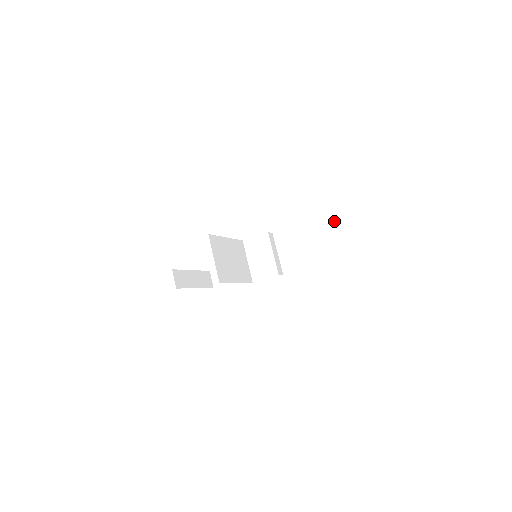
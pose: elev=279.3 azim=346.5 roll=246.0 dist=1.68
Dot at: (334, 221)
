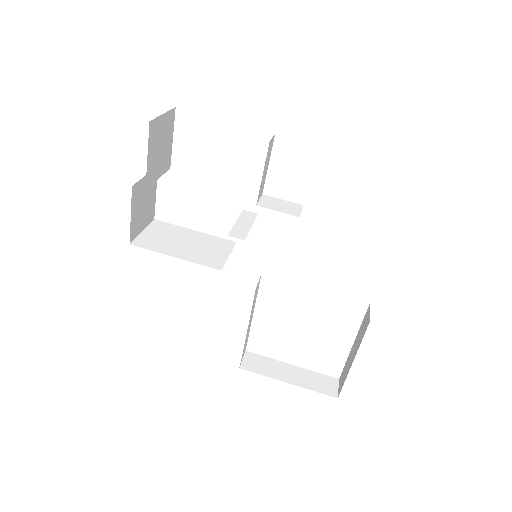
Dot at: occluded
